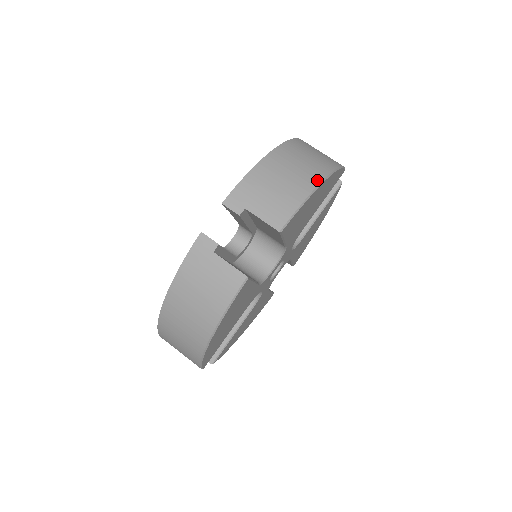
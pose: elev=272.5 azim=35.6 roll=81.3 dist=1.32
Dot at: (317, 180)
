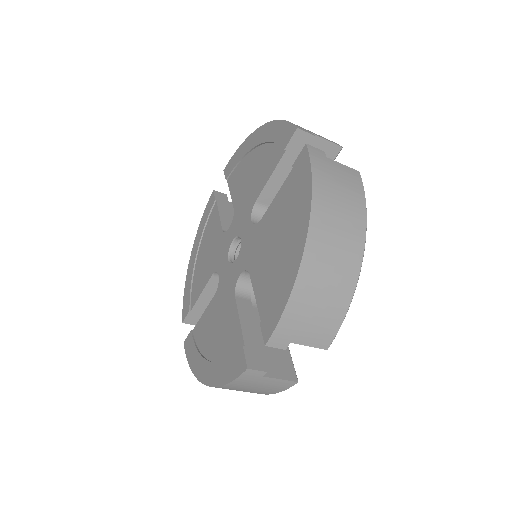
Dot at: occluded
